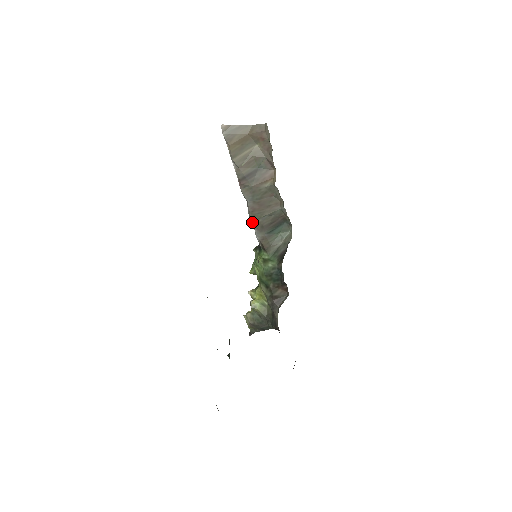
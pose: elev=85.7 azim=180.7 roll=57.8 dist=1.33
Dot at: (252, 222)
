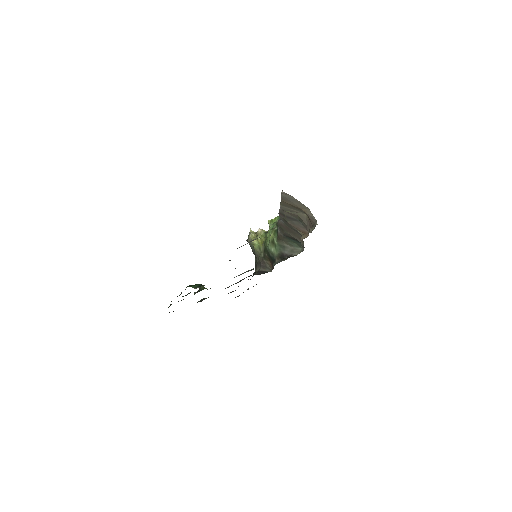
Dot at: (278, 225)
